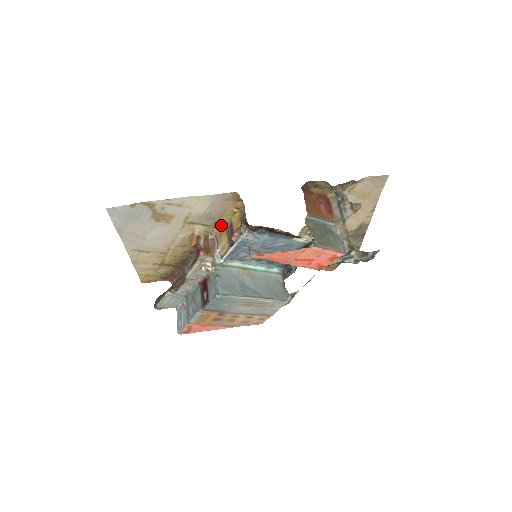
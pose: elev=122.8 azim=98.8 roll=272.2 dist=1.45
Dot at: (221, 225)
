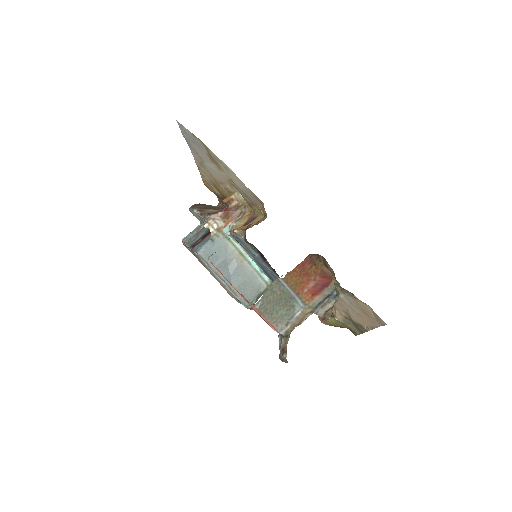
Dot at: (254, 209)
